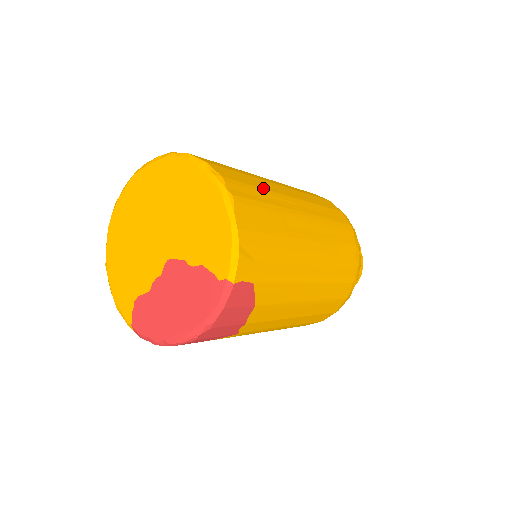
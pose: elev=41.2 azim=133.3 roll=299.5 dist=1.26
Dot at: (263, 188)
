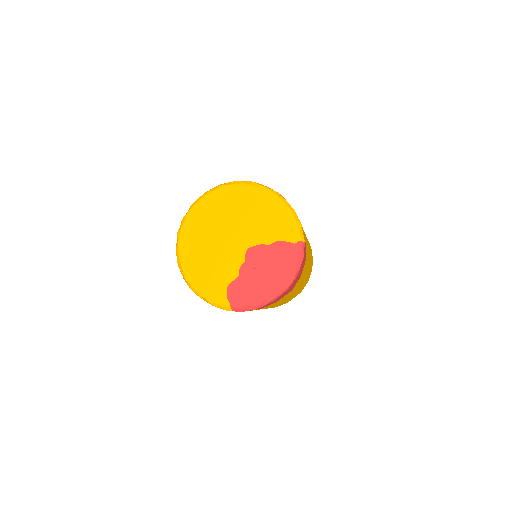
Dot at: occluded
